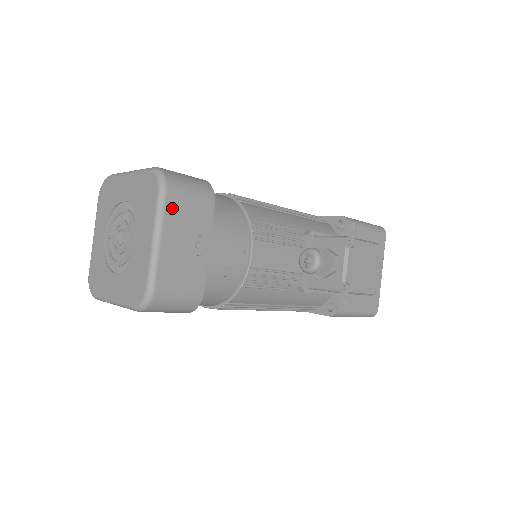
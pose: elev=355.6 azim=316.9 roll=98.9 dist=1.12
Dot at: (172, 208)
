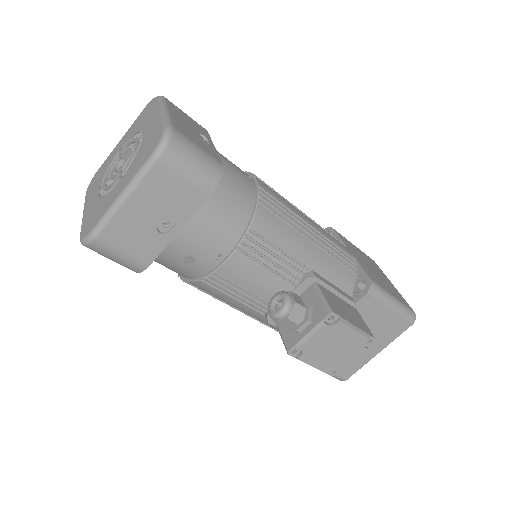
Dot at: (155, 178)
